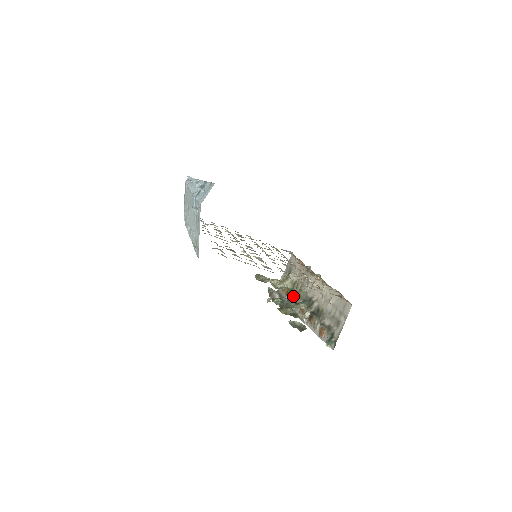
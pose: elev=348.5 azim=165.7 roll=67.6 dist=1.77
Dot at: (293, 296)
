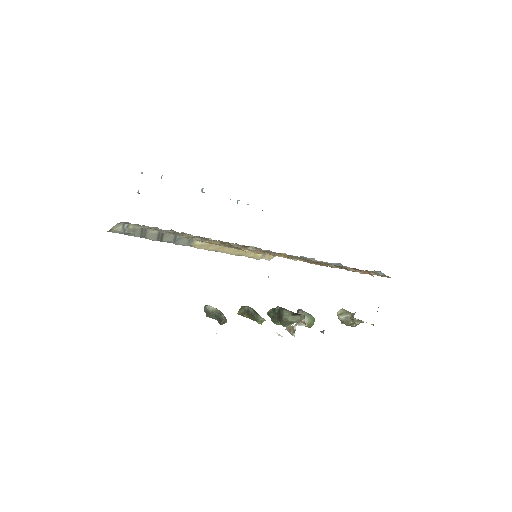
Dot at: occluded
